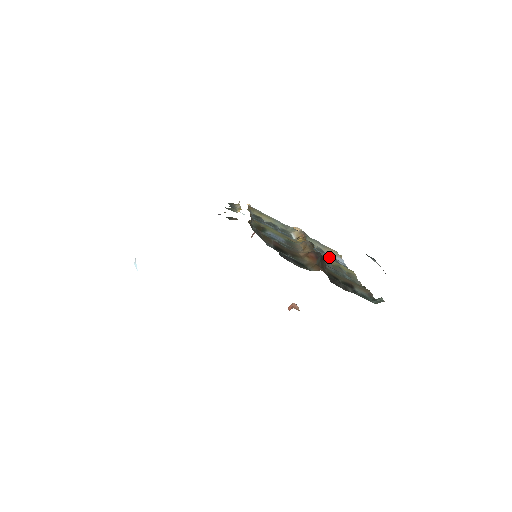
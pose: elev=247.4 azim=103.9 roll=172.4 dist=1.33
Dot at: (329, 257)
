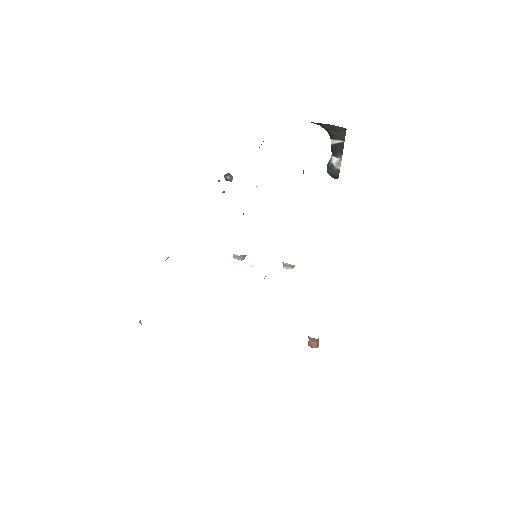
Dot at: occluded
